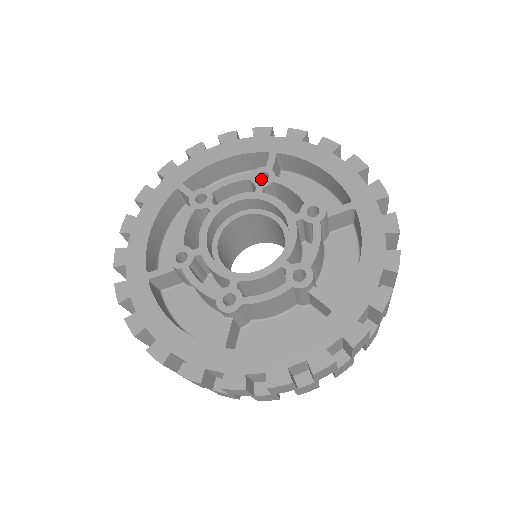
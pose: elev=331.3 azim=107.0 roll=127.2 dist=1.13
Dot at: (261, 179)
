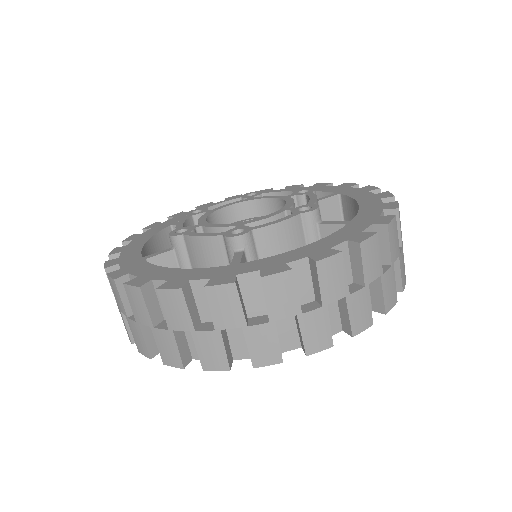
Dot at: occluded
